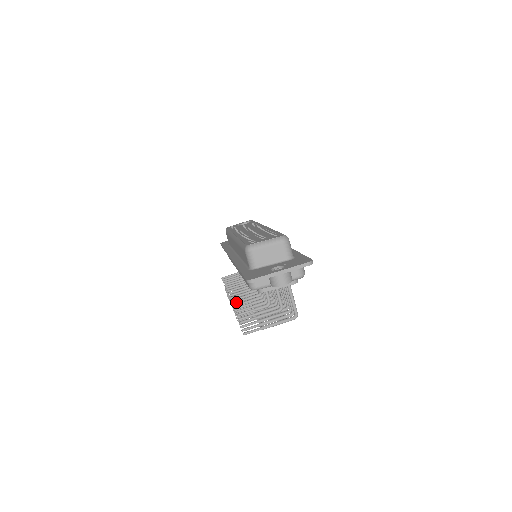
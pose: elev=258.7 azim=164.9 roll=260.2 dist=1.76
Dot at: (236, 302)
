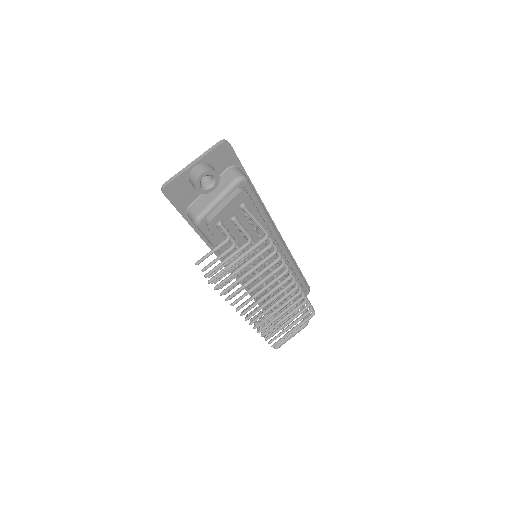
Dot at: occluded
